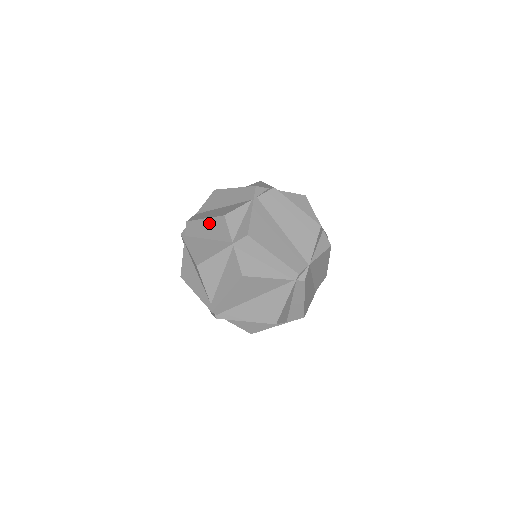
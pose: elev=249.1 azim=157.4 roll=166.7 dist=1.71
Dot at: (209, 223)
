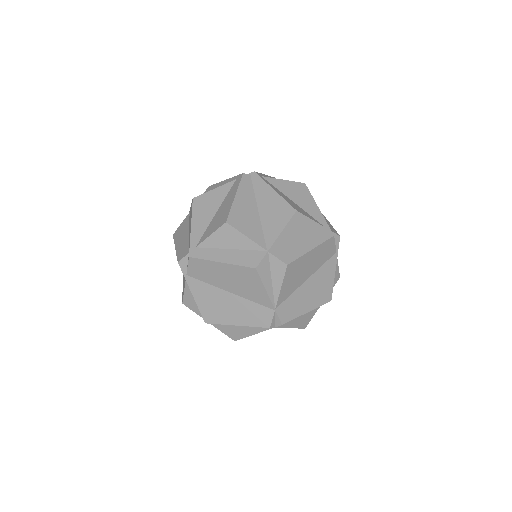
Dot at: occluded
